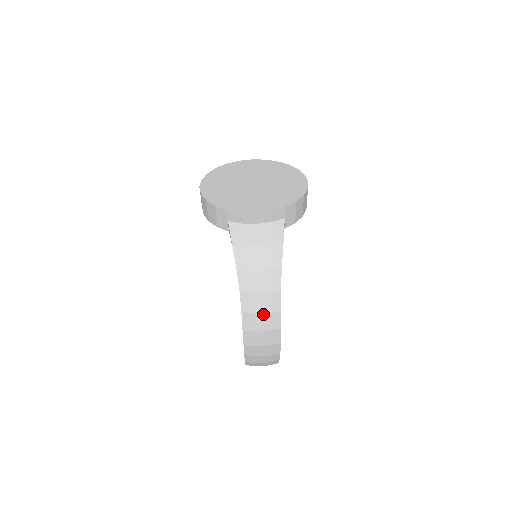
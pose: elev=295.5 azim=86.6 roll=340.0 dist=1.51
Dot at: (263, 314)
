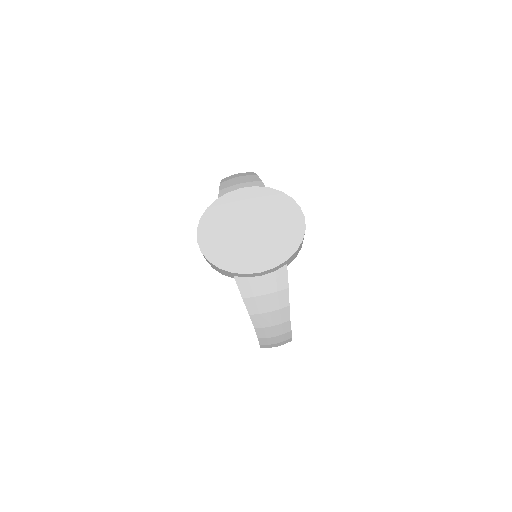
Dot at: (277, 337)
